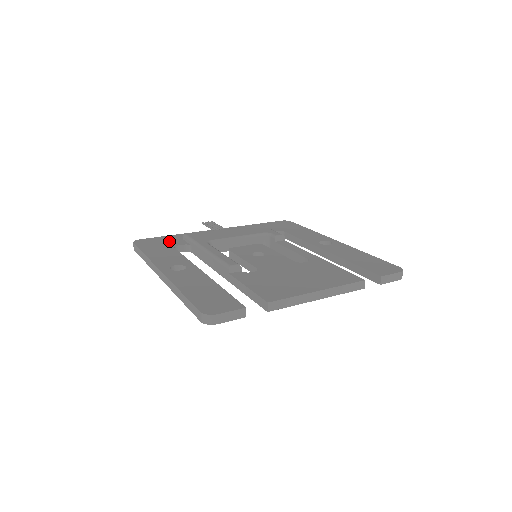
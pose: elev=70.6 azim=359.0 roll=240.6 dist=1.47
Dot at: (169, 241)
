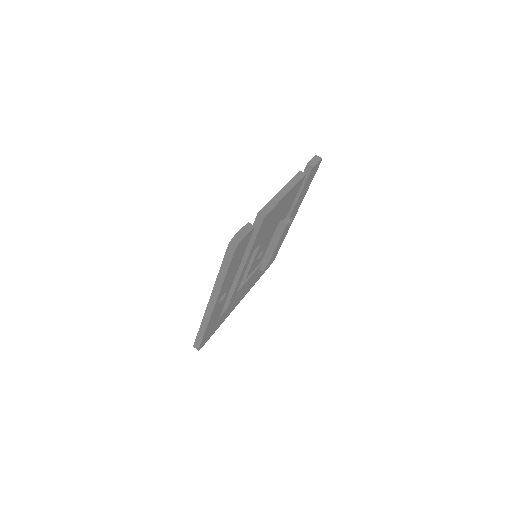
Dot at: occluded
